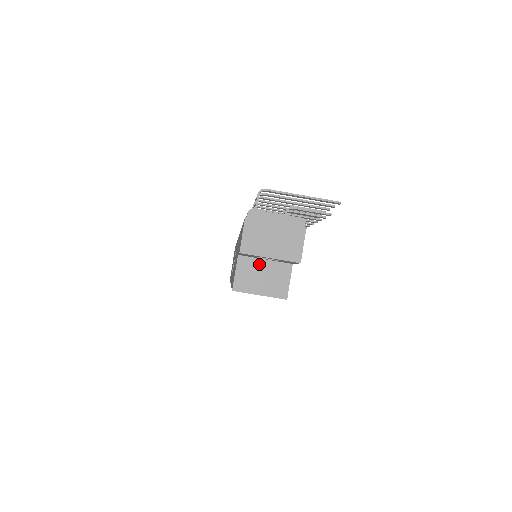
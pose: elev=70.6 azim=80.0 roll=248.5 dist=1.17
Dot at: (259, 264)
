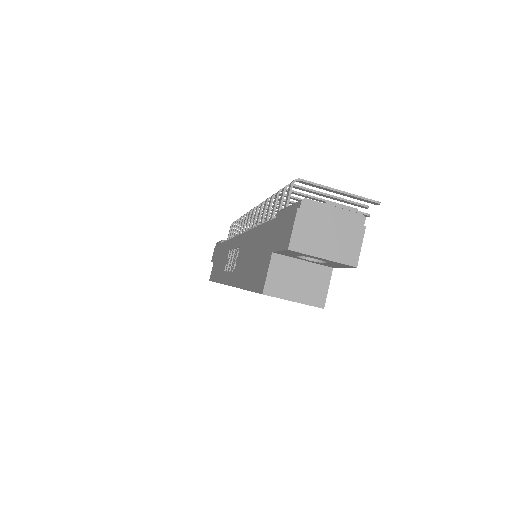
Dot at: (295, 265)
